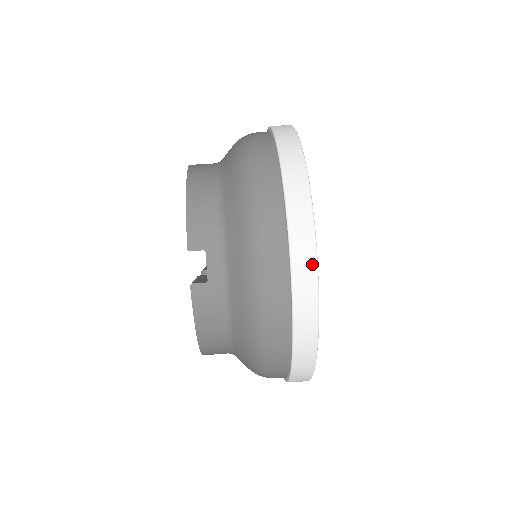
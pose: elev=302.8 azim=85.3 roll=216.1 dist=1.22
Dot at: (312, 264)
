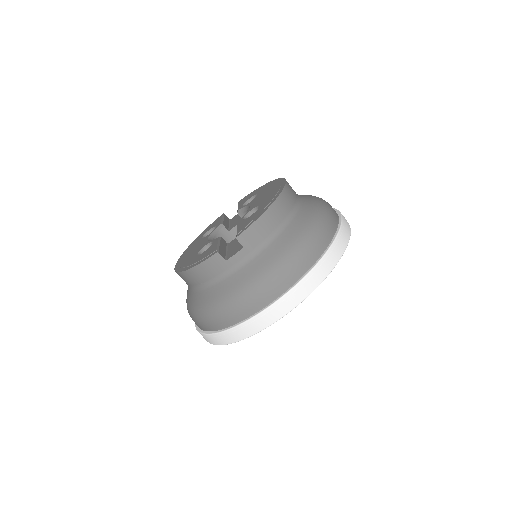
Dot at: (278, 317)
